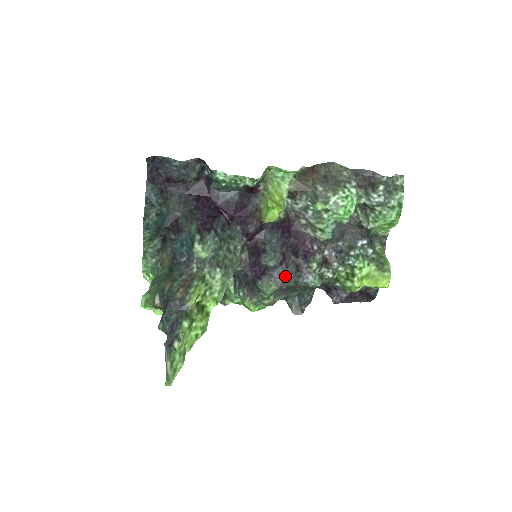
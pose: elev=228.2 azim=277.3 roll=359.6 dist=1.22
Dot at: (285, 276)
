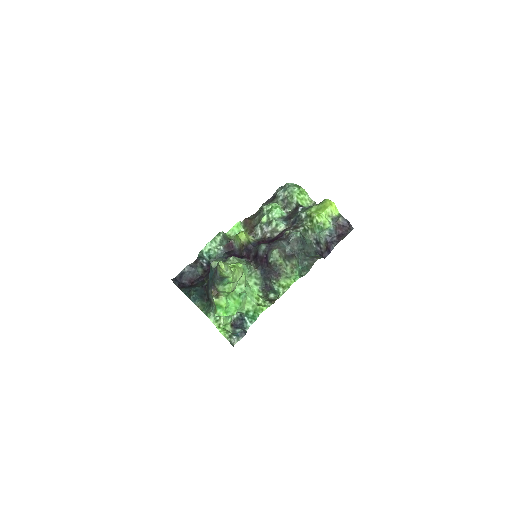
Dot at: (276, 244)
